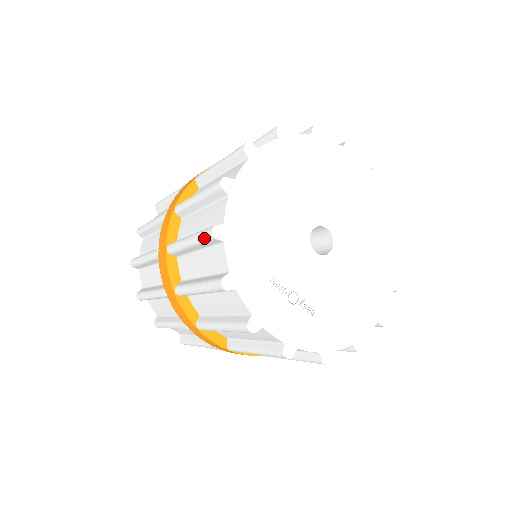
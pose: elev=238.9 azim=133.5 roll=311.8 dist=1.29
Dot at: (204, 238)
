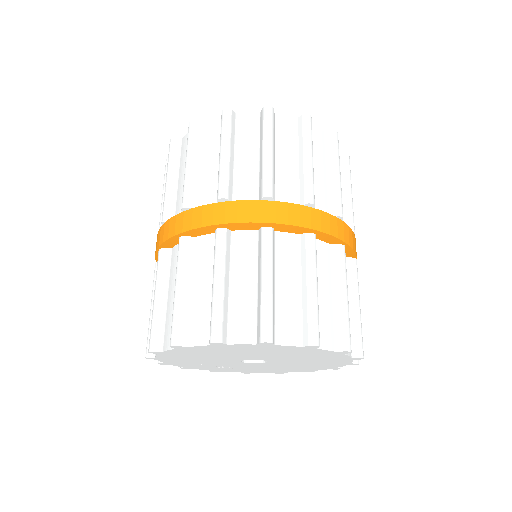
Dot at: (148, 344)
